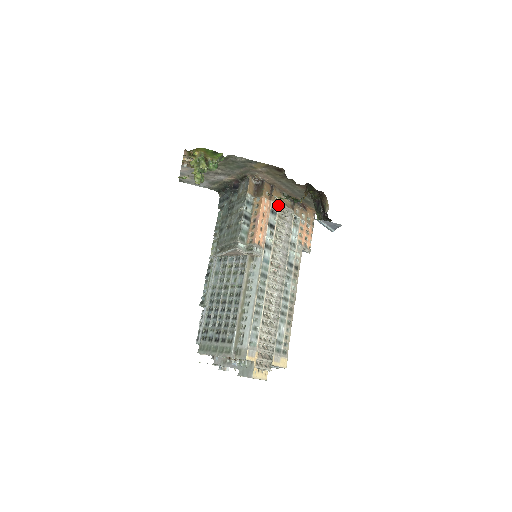
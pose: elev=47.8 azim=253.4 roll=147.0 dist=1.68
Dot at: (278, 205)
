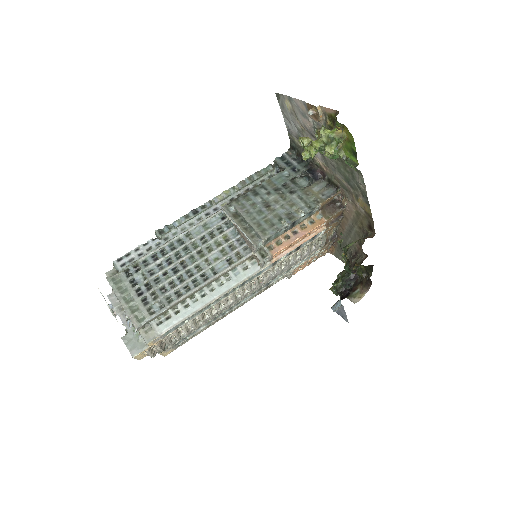
Dot at: (323, 234)
